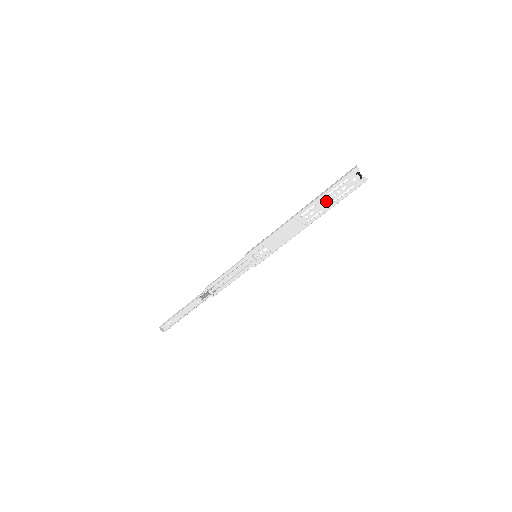
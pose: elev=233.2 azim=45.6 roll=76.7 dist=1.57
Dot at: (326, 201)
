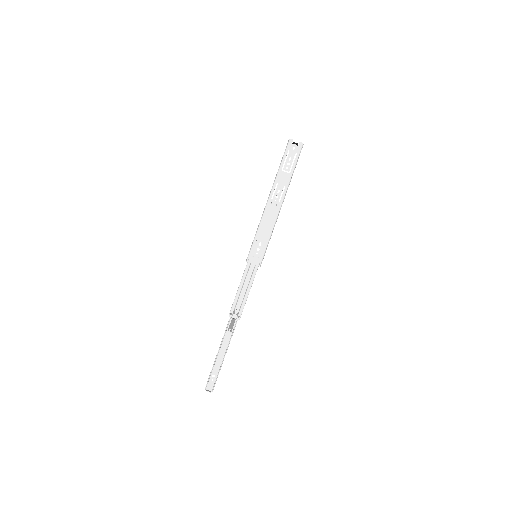
Dot at: (283, 176)
